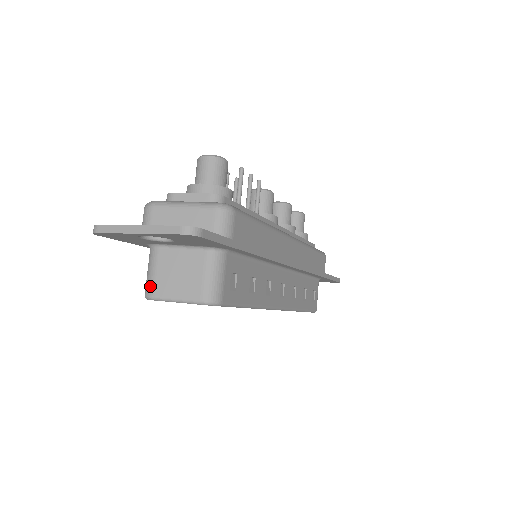
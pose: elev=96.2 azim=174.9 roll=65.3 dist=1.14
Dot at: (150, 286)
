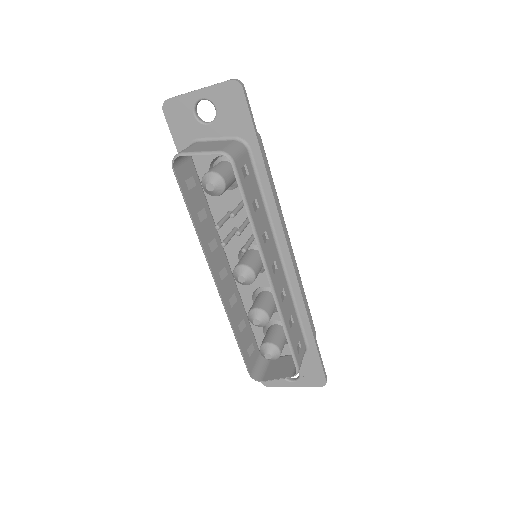
Dot at: (181, 151)
